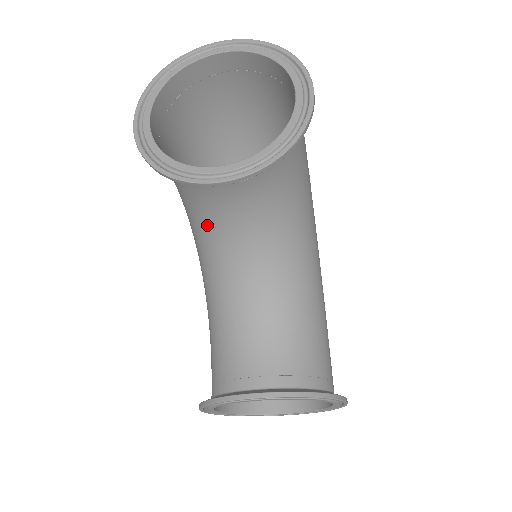
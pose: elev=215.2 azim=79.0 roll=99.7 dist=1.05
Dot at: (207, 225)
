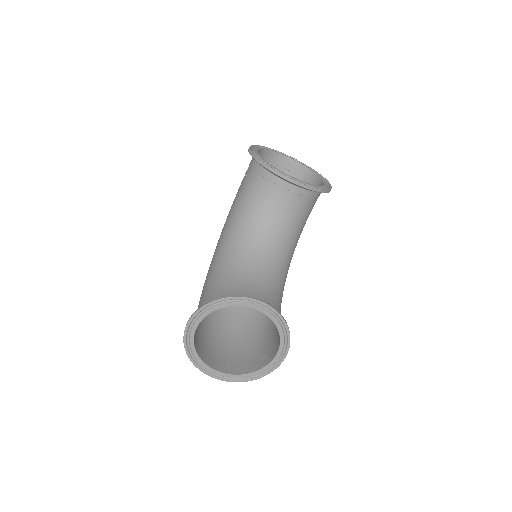
Dot at: (255, 213)
